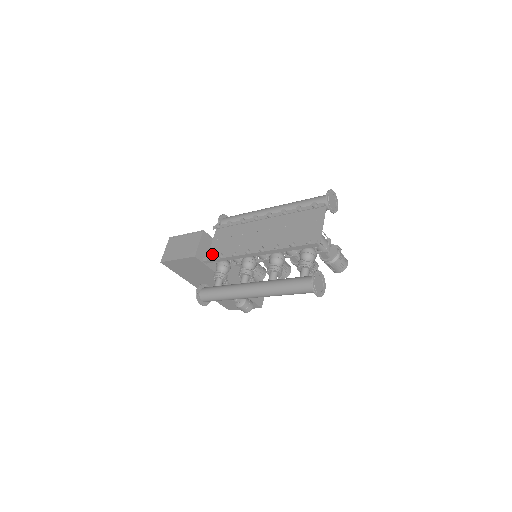
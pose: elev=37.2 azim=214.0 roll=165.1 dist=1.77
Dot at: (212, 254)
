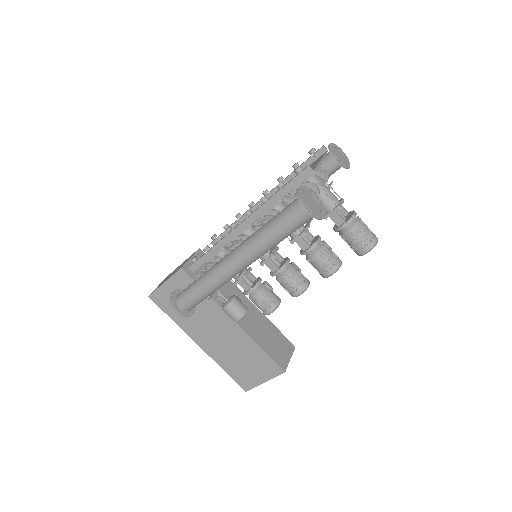
Dot at: occluded
